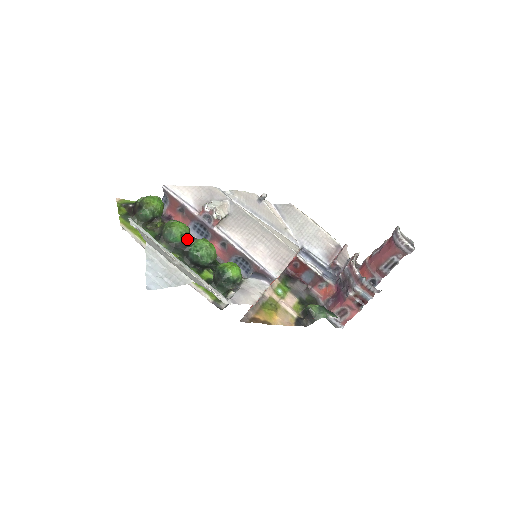
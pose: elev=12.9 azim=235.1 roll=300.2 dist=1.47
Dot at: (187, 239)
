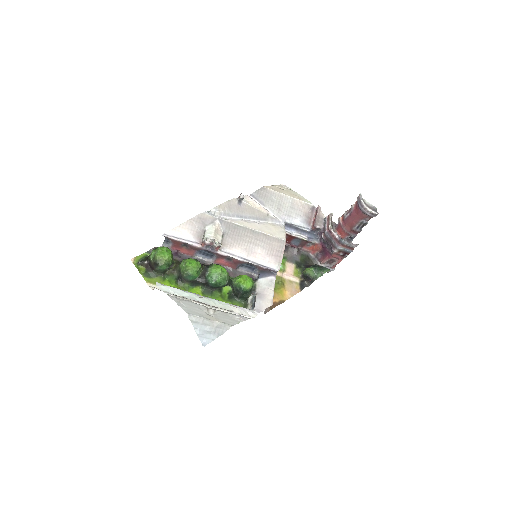
Dot at: (202, 272)
